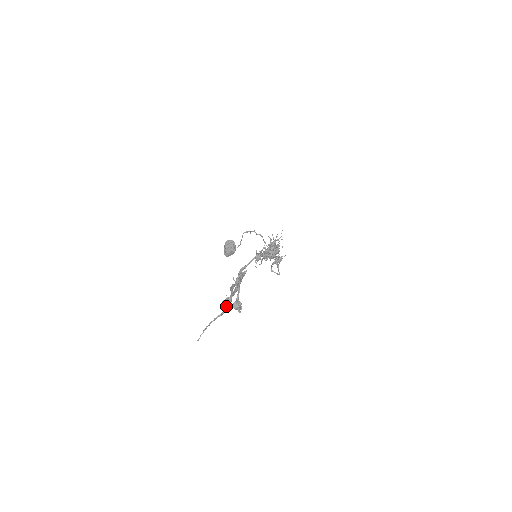
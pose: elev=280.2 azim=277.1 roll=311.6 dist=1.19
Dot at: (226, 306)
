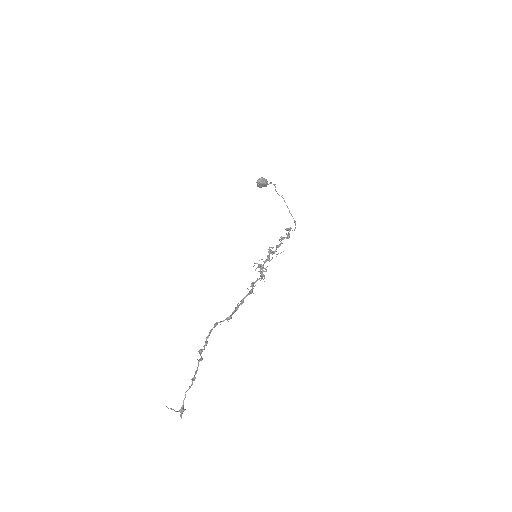
Dot at: occluded
